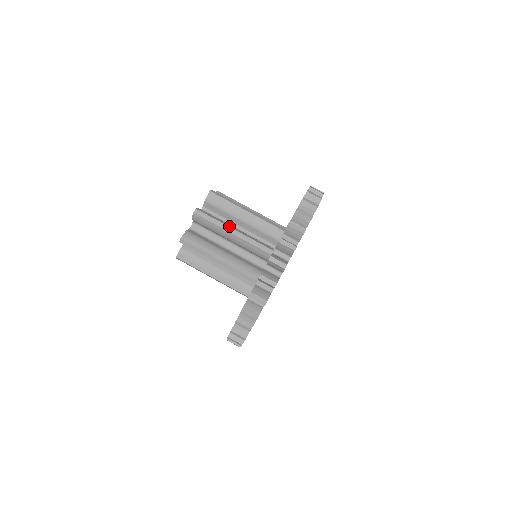
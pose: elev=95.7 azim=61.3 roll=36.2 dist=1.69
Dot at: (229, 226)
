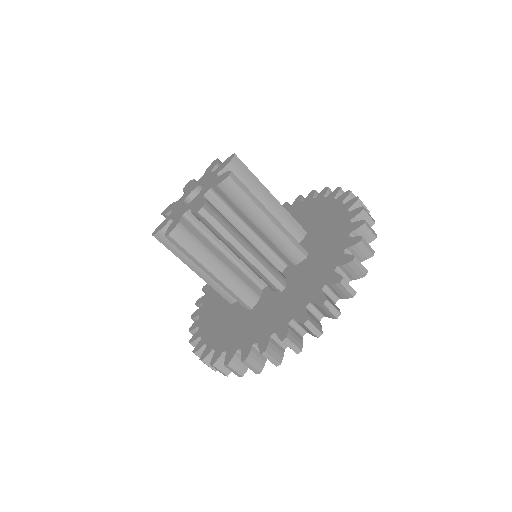
Dot at: (207, 267)
